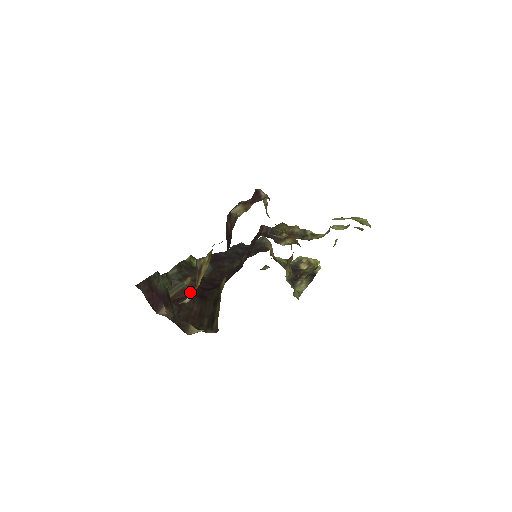
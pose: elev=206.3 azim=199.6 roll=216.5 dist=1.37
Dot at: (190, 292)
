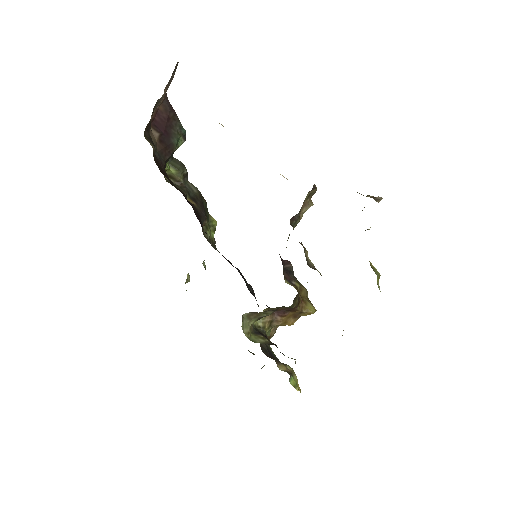
Dot at: (183, 193)
